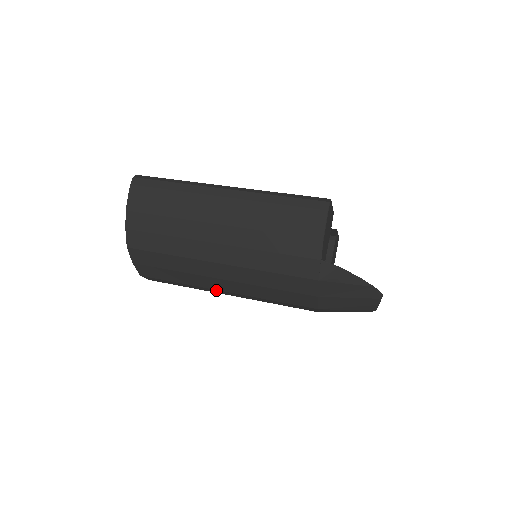
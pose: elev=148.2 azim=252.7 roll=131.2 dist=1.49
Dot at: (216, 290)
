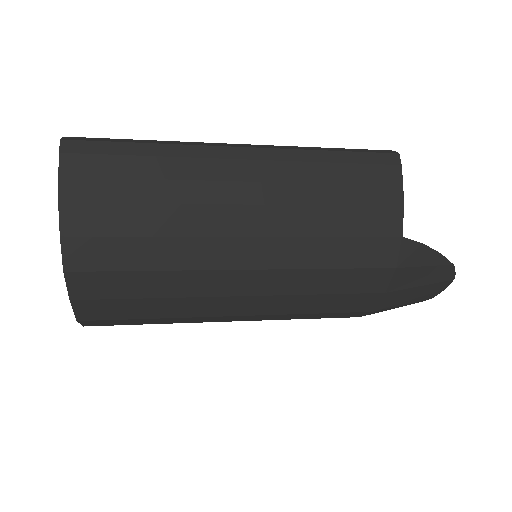
Dot at: (218, 317)
